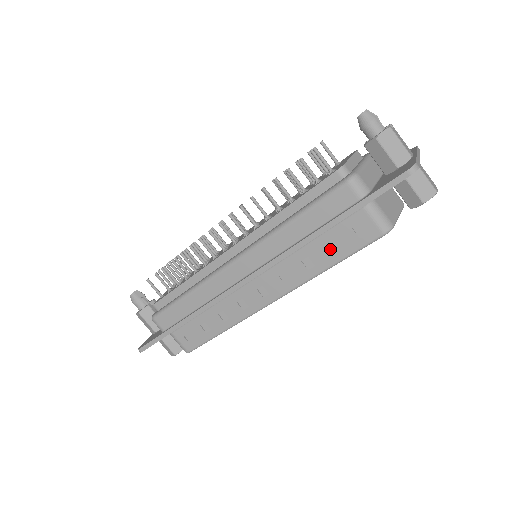
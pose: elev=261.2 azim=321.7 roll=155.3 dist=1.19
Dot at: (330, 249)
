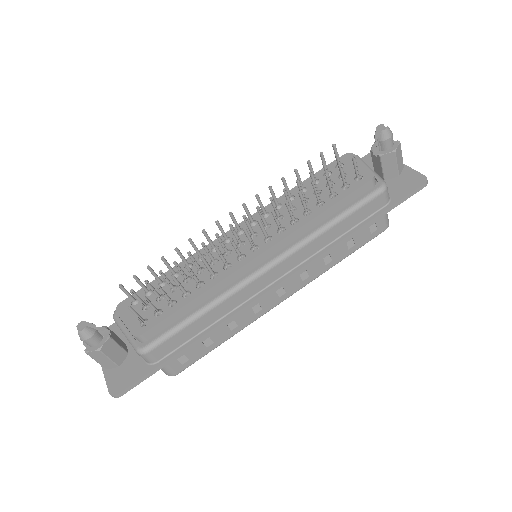
Dot at: (347, 245)
